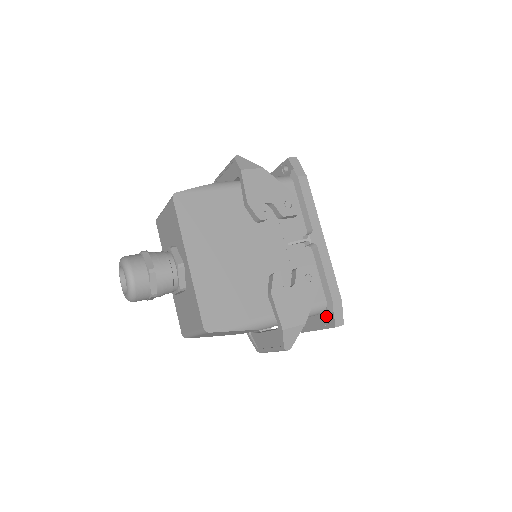
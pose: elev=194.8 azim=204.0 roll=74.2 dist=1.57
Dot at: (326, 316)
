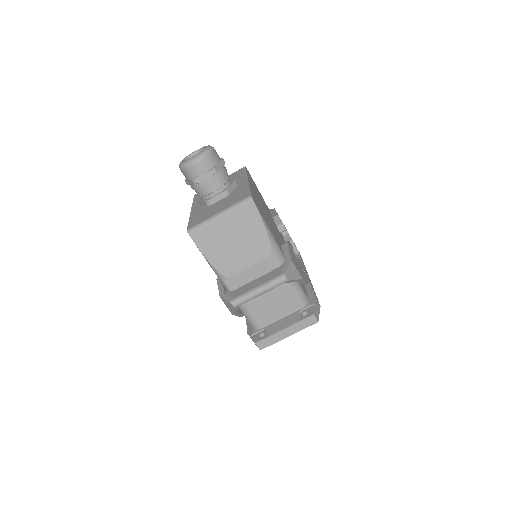
Dot at: (303, 312)
